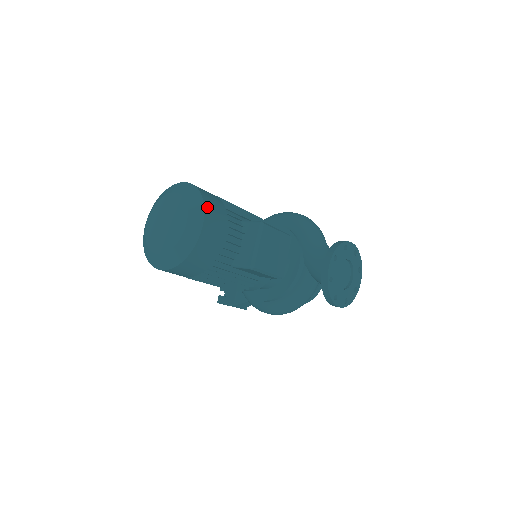
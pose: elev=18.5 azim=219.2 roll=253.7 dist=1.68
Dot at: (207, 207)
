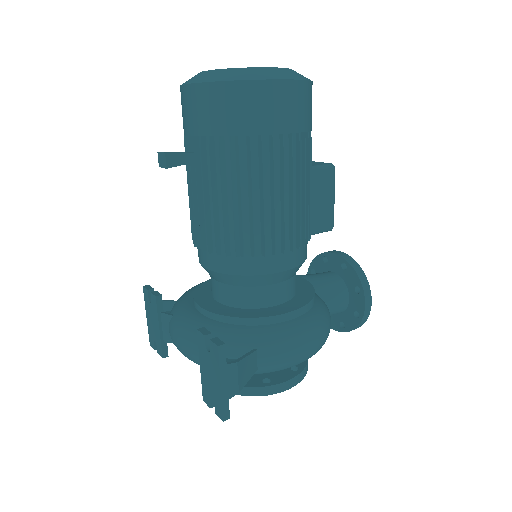
Dot at: occluded
